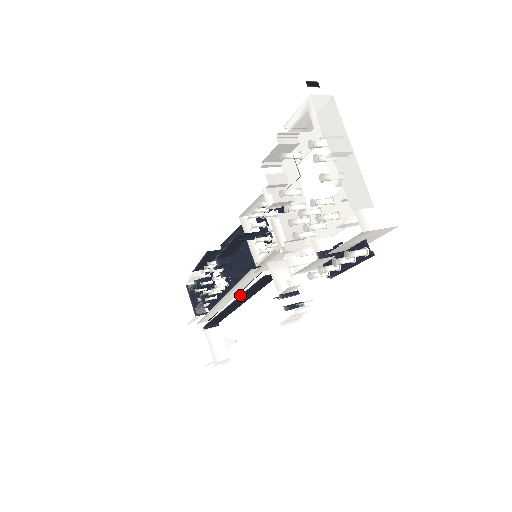
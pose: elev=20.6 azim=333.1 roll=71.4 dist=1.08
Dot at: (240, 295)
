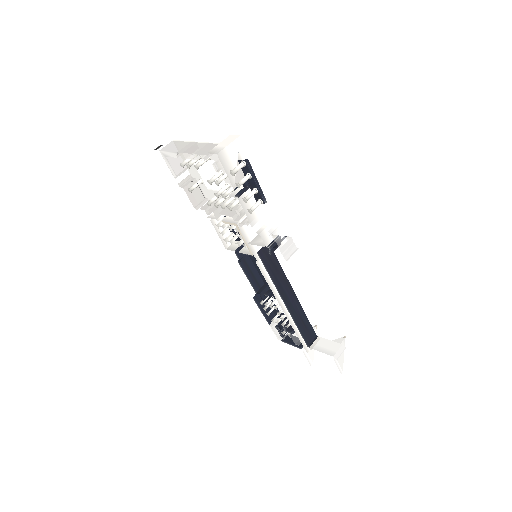
Dot at: (275, 286)
